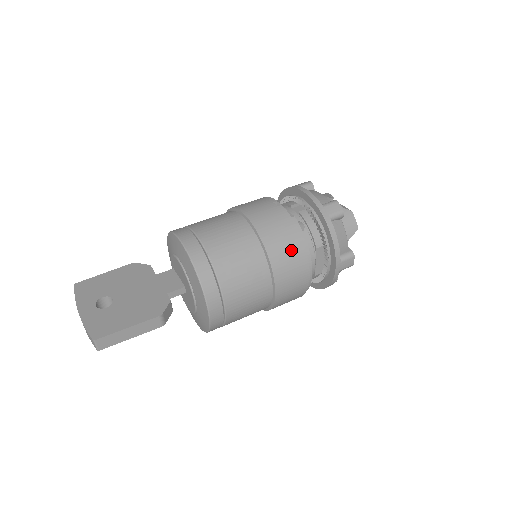
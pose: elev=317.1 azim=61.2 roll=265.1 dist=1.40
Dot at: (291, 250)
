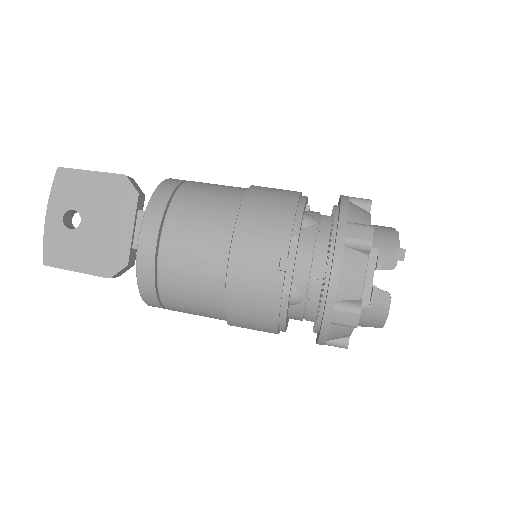
Dot at: (258, 323)
